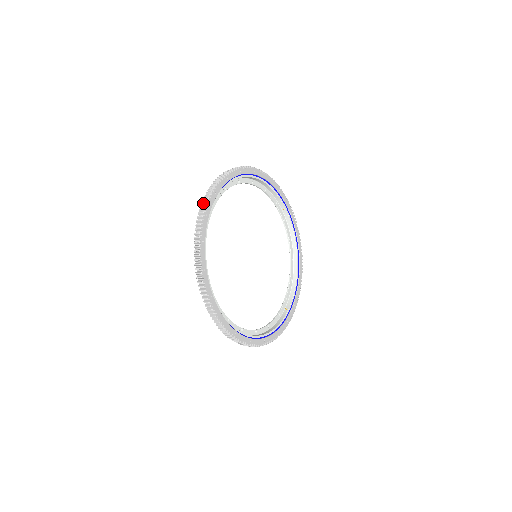
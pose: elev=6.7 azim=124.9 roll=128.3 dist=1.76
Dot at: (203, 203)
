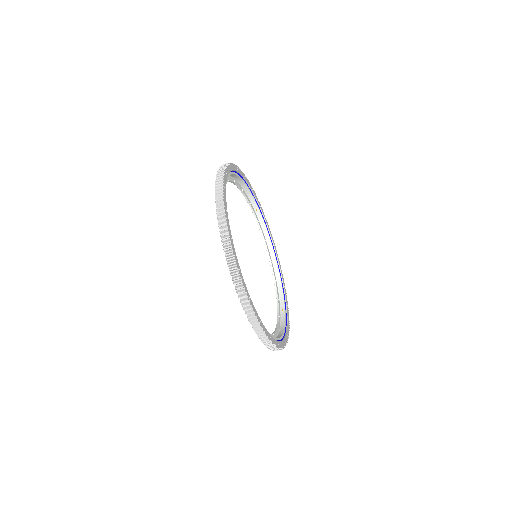
Dot at: (217, 199)
